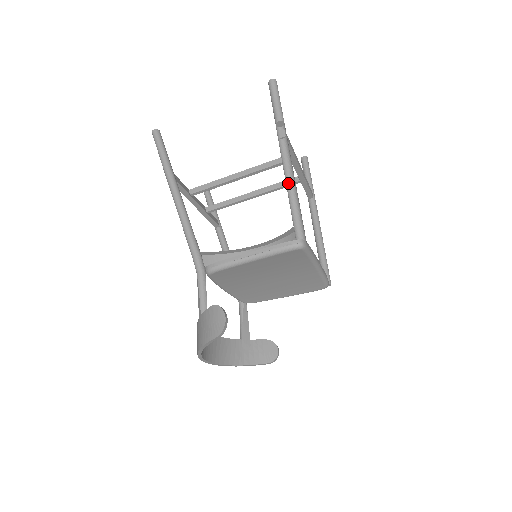
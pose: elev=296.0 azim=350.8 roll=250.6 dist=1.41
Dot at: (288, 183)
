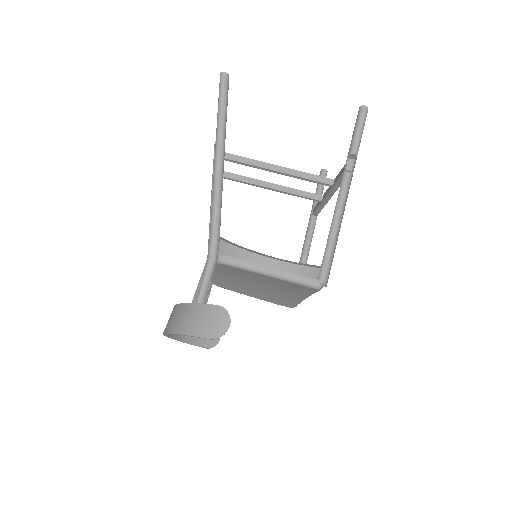
Dot at: (333, 219)
